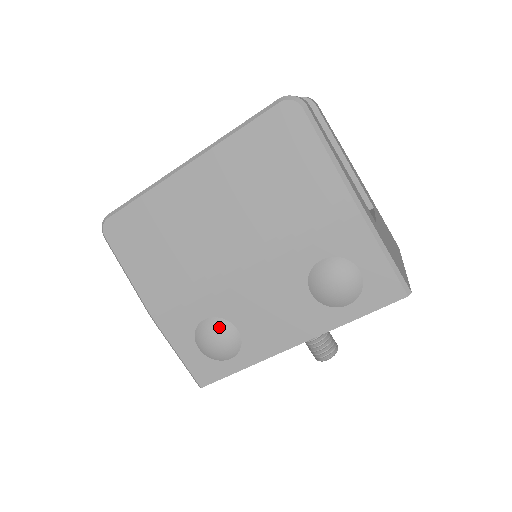
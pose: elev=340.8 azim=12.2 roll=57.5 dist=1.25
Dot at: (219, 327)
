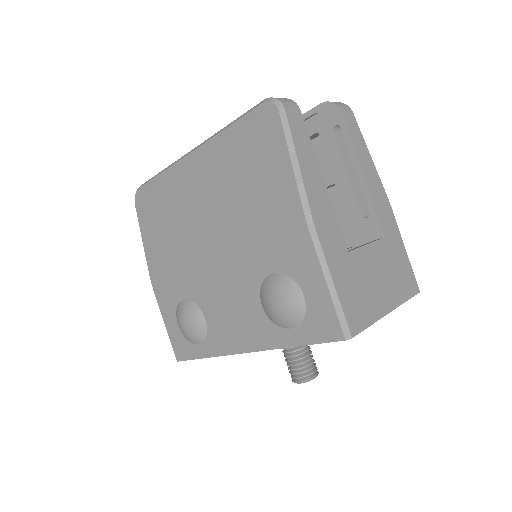
Dot at: (190, 310)
